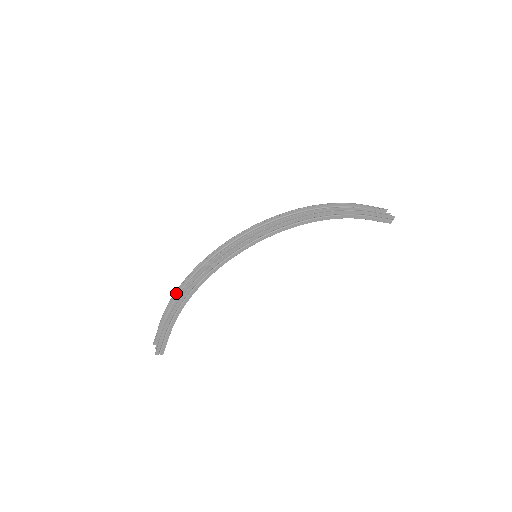
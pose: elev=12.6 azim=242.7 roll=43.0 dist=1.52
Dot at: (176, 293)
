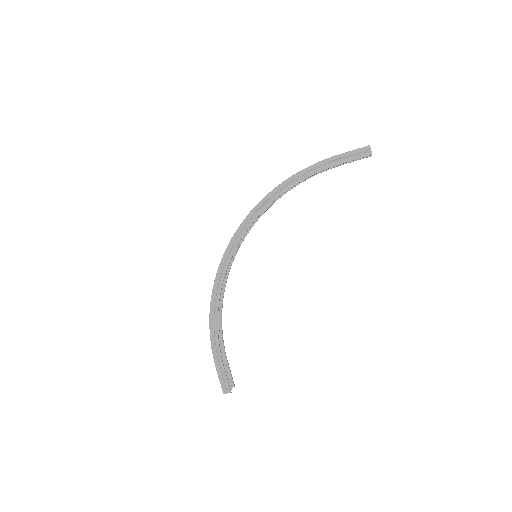
Dot at: occluded
